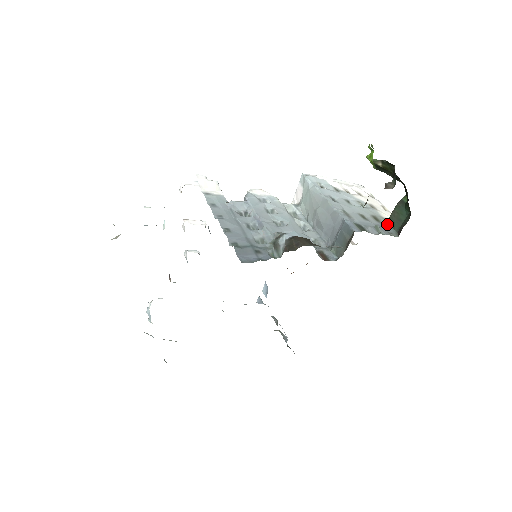
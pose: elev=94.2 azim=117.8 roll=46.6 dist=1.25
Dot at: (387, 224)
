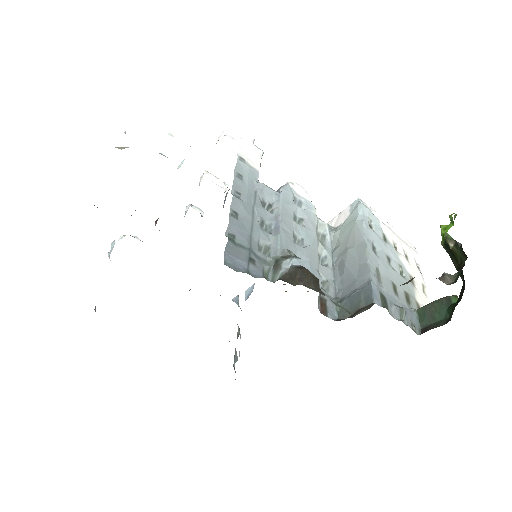
Dot at: (416, 312)
